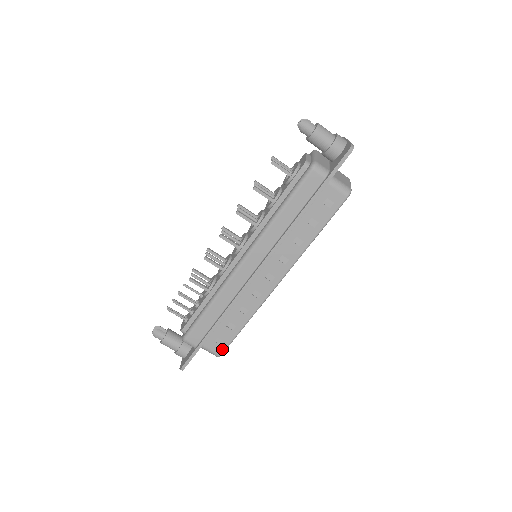
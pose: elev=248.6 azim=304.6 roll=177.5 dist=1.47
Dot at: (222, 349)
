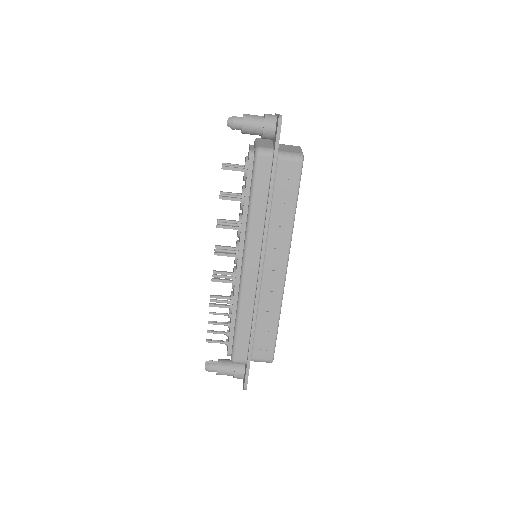
Dot at: (271, 353)
